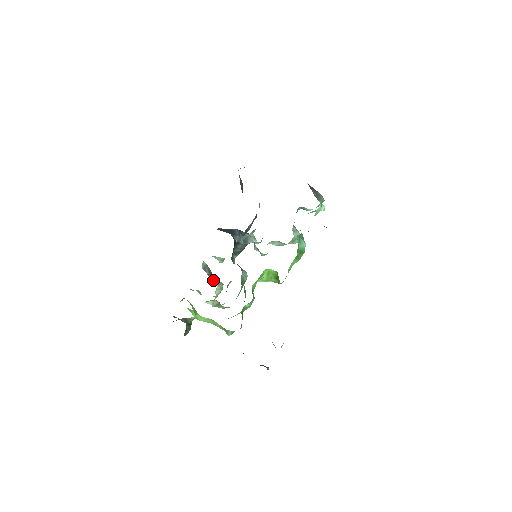
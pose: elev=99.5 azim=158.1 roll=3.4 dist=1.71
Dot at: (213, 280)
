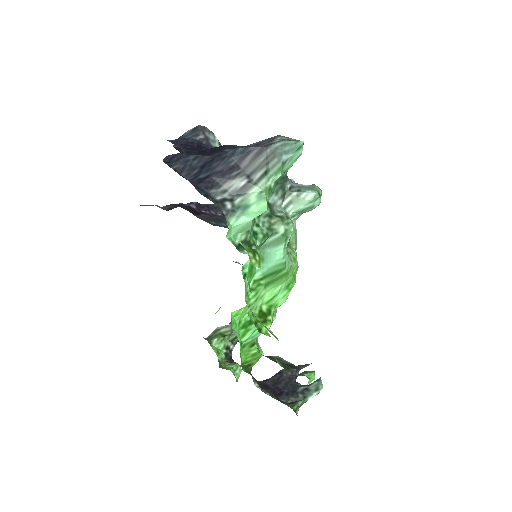
Dot at: occluded
